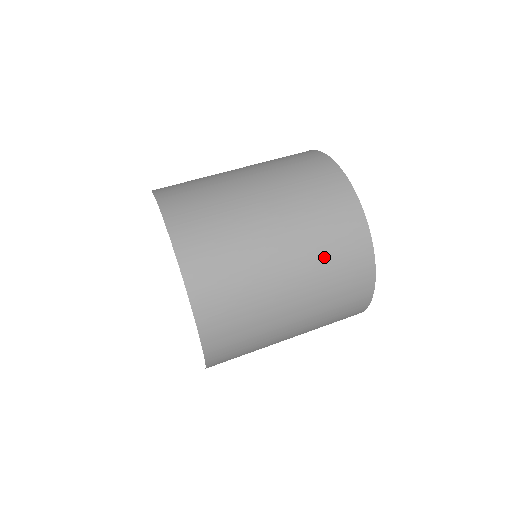
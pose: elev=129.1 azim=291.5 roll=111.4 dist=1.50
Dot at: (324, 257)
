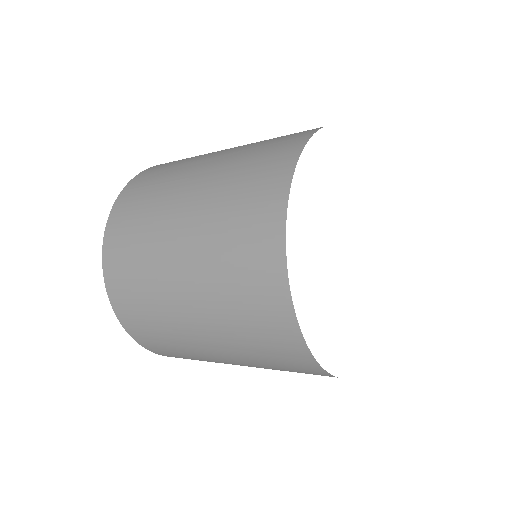
Dot at: (222, 271)
